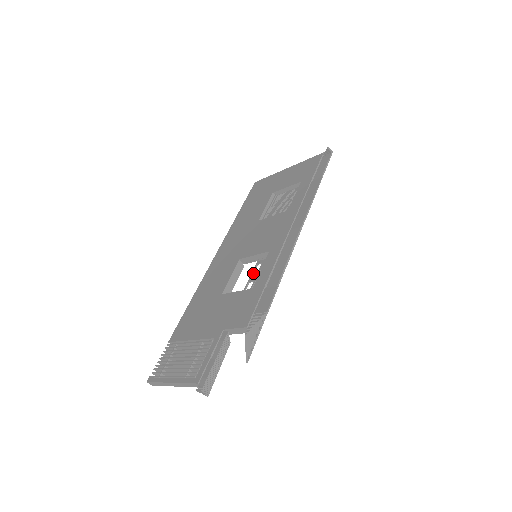
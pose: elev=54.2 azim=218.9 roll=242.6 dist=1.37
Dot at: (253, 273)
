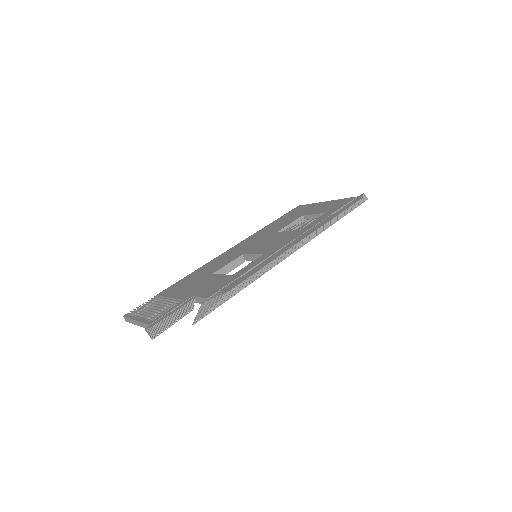
Dot at: occluded
